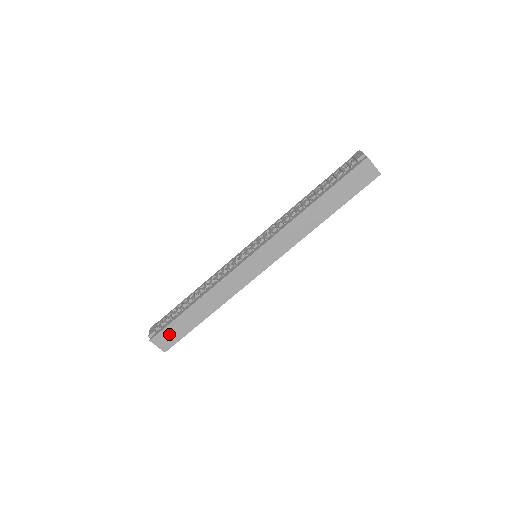
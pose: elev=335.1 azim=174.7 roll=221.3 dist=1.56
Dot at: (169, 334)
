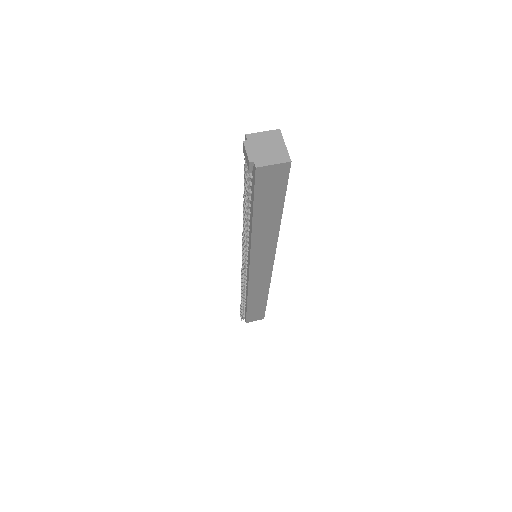
Dot at: (254, 315)
